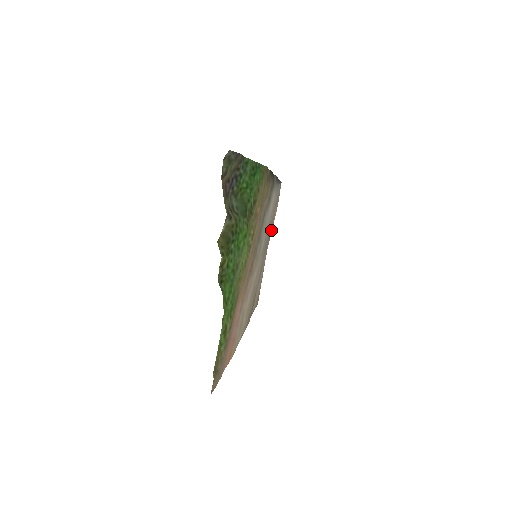
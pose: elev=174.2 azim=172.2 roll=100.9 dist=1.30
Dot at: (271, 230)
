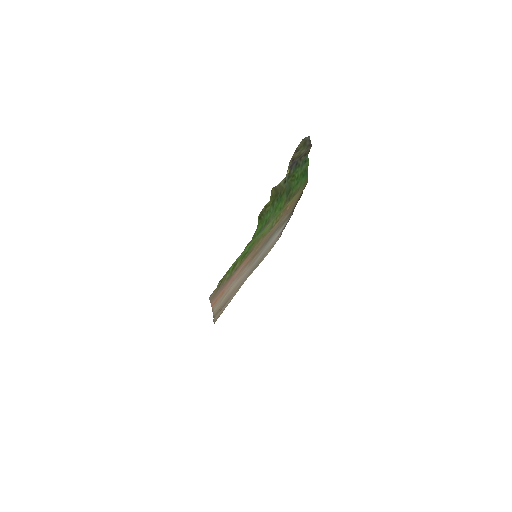
Dot at: (258, 264)
